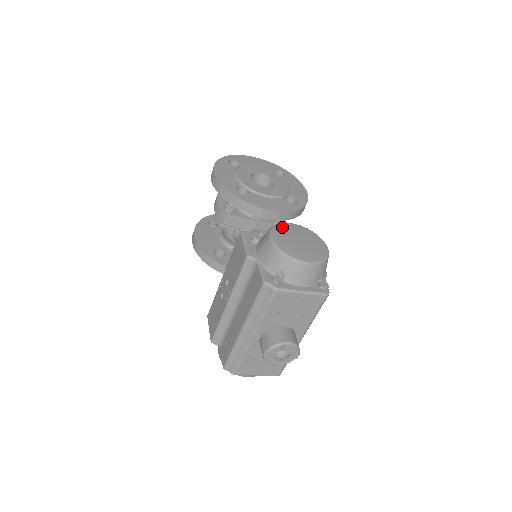
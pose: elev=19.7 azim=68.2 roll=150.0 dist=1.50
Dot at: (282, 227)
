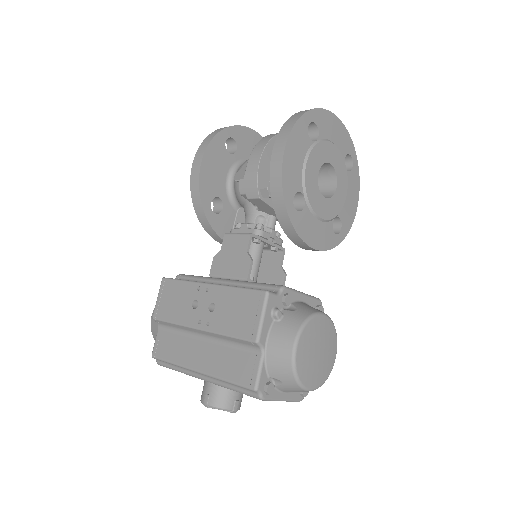
Dot at: (313, 325)
